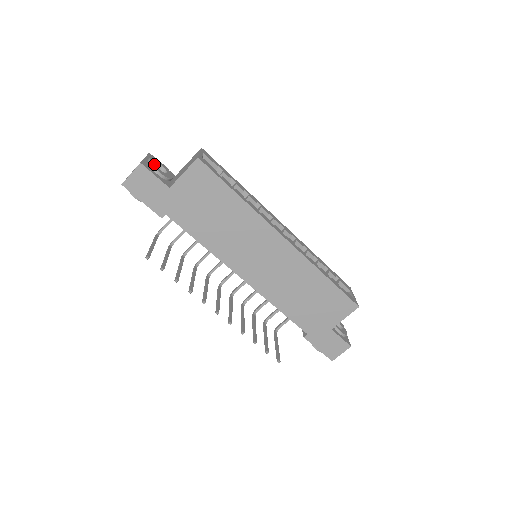
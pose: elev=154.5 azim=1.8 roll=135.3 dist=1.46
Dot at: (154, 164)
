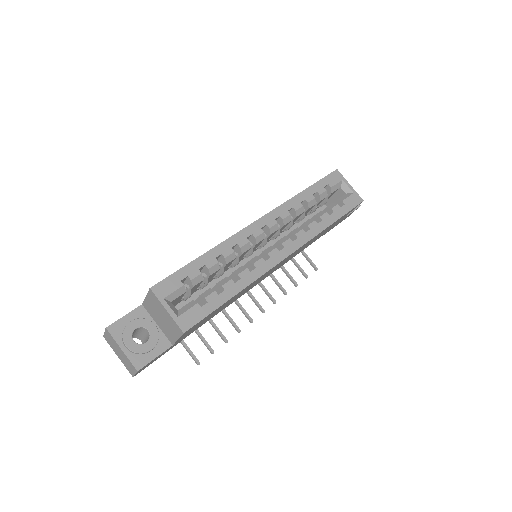
Dot at: (137, 347)
